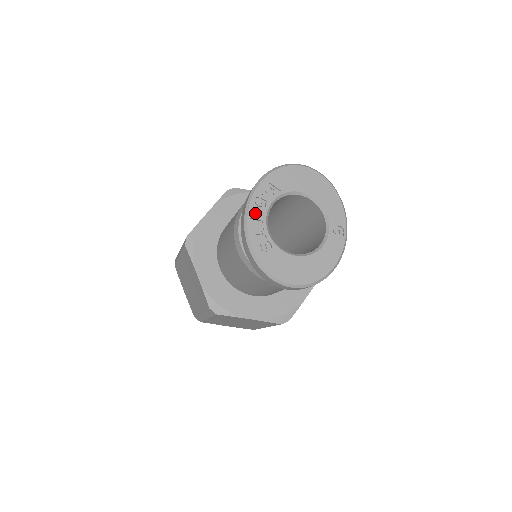
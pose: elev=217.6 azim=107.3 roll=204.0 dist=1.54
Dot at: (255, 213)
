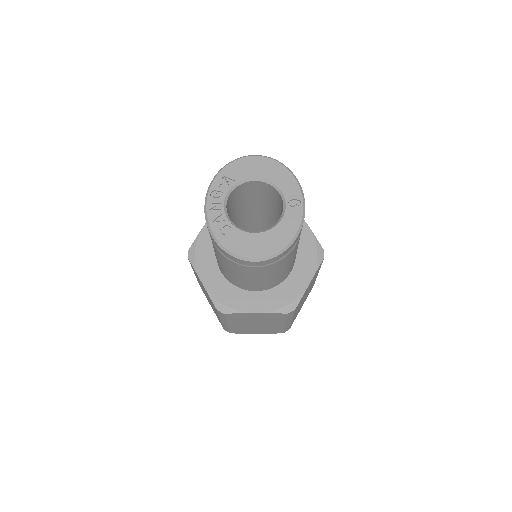
Dot at: (214, 204)
